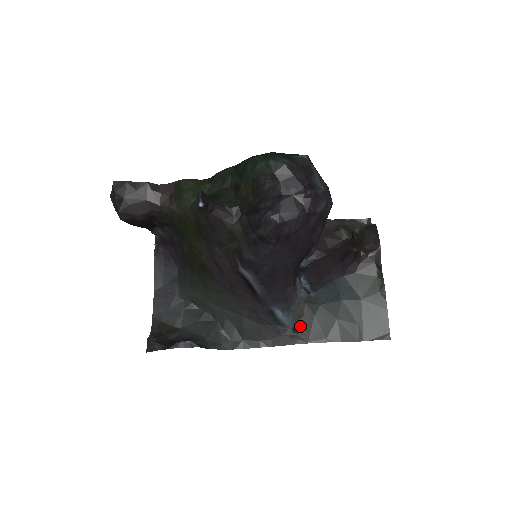
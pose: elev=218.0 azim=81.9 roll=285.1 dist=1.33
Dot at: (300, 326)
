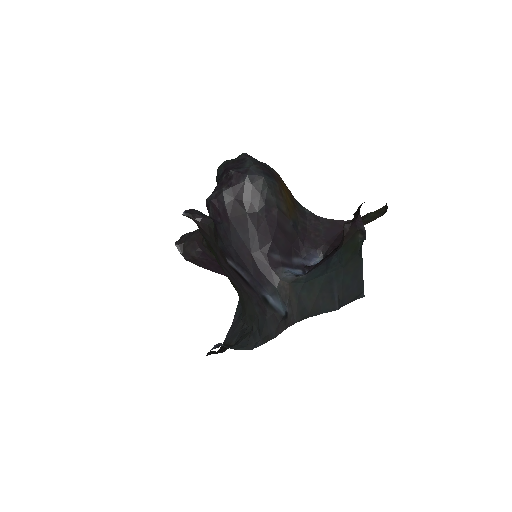
Dot at: (288, 308)
